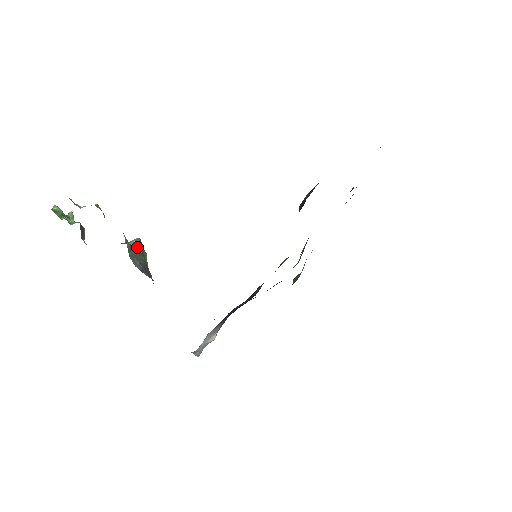
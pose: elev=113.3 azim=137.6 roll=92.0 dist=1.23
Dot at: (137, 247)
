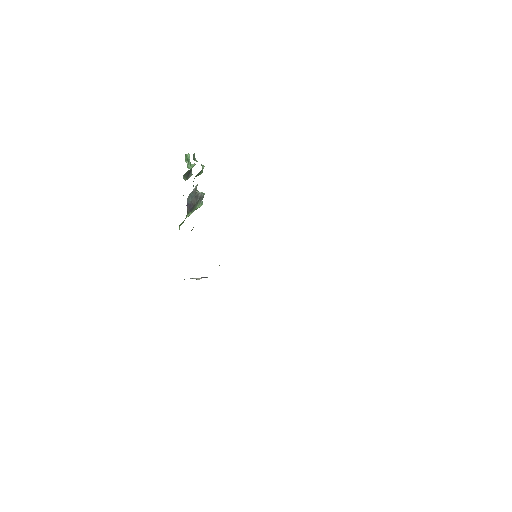
Dot at: (199, 195)
